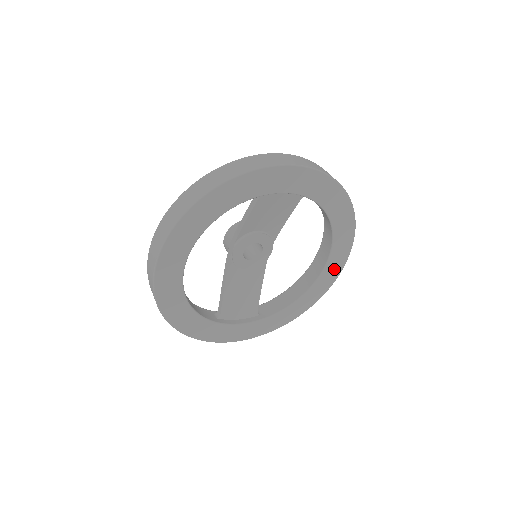
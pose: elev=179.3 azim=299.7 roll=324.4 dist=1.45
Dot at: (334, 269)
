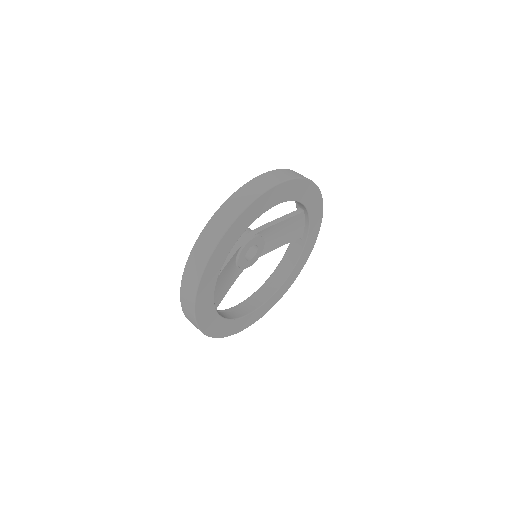
Dot at: (263, 311)
